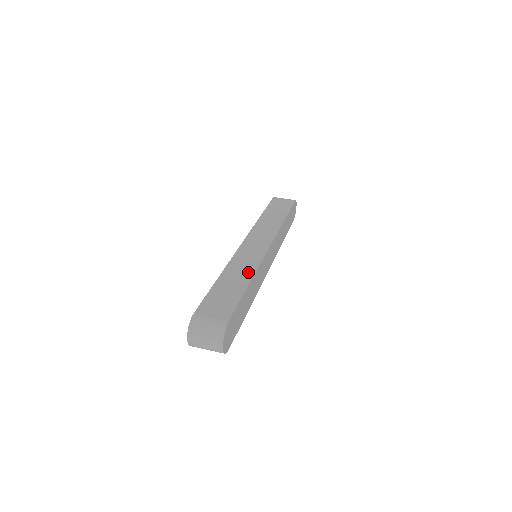
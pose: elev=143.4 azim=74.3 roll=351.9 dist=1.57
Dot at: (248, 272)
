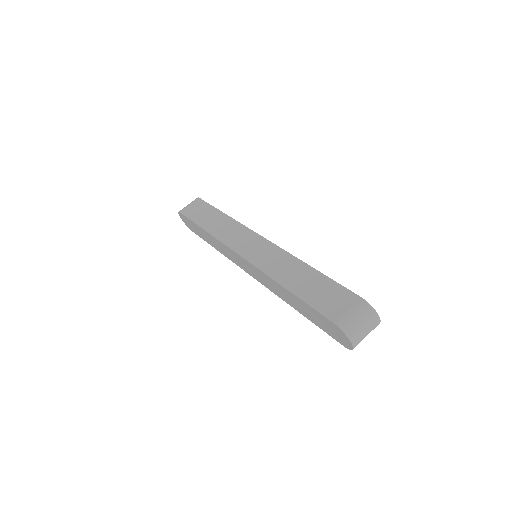
Dot at: (294, 264)
